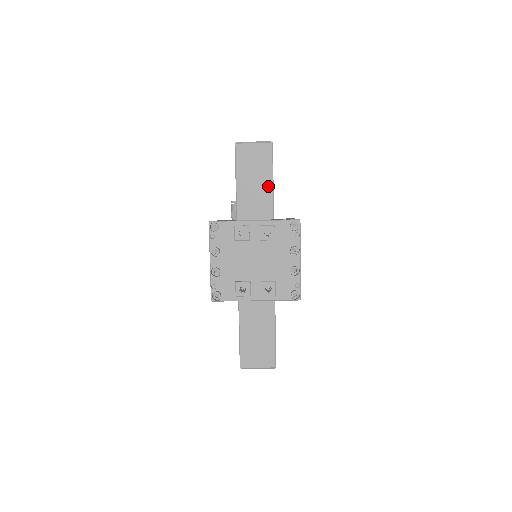
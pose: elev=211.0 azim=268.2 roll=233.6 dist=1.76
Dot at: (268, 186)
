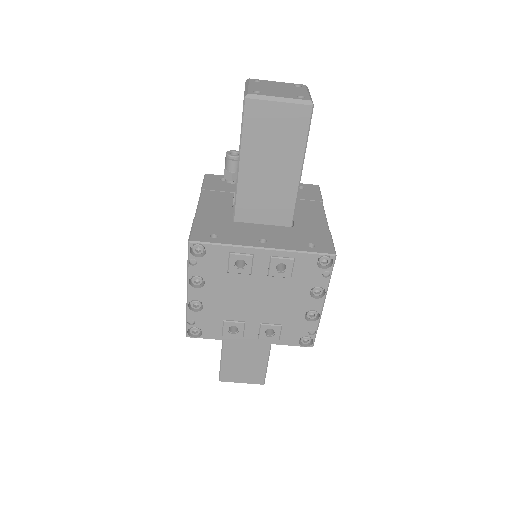
Dot at: (292, 177)
